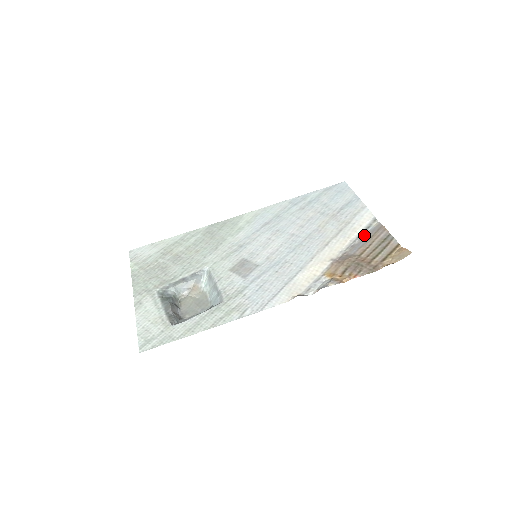
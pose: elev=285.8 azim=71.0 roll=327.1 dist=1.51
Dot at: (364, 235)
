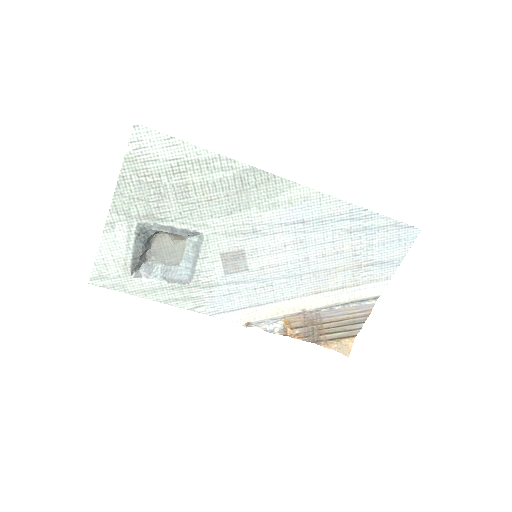
Dot at: (351, 305)
